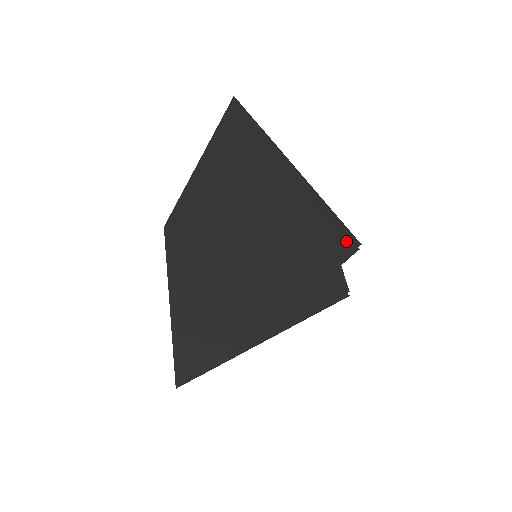
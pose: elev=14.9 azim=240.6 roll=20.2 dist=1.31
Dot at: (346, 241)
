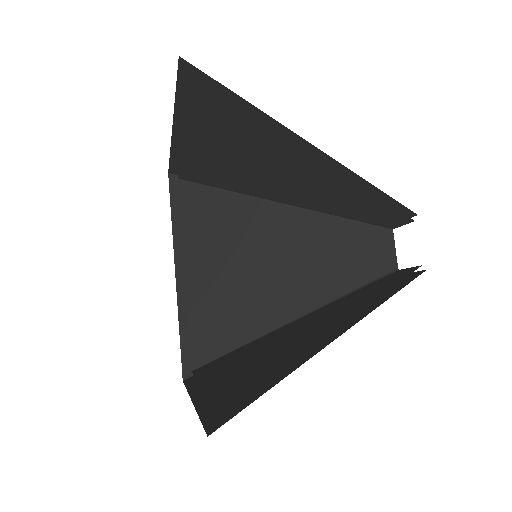
Dot at: (395, 212)
